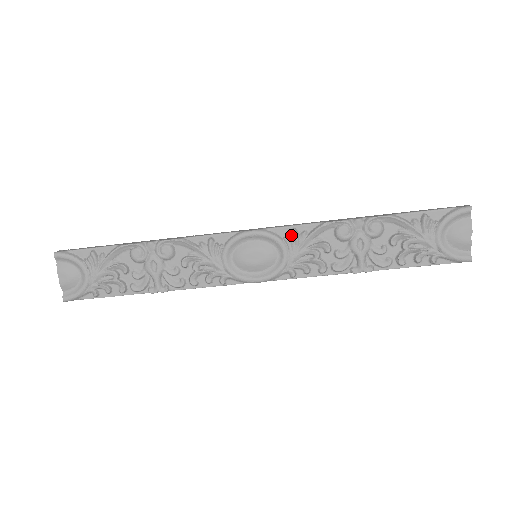
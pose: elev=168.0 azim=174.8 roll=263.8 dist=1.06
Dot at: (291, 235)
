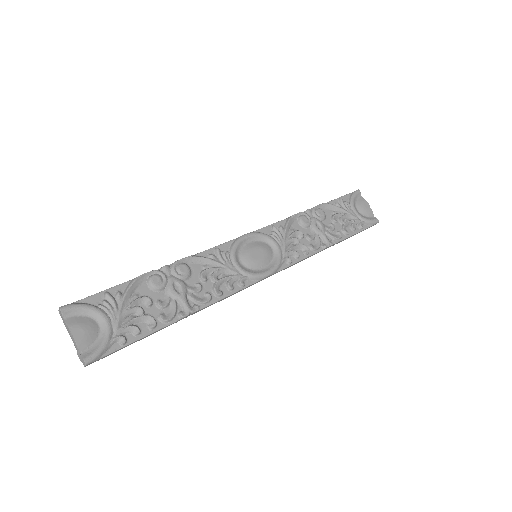
Dot at: (273, 231)
